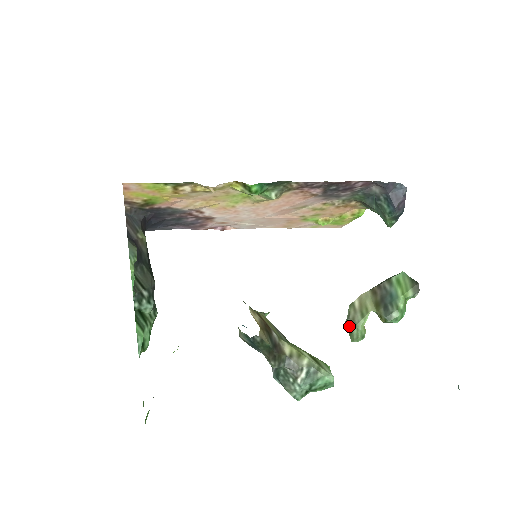
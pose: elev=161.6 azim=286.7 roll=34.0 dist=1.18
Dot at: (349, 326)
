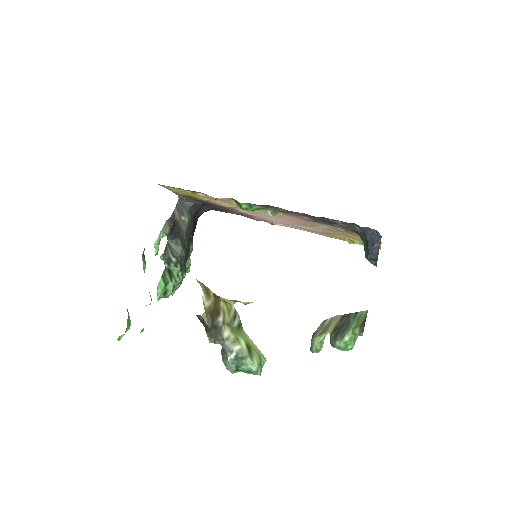
Dot at: (312, 337)
